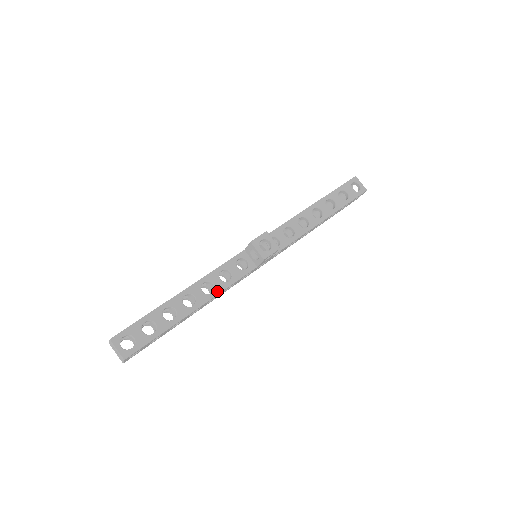
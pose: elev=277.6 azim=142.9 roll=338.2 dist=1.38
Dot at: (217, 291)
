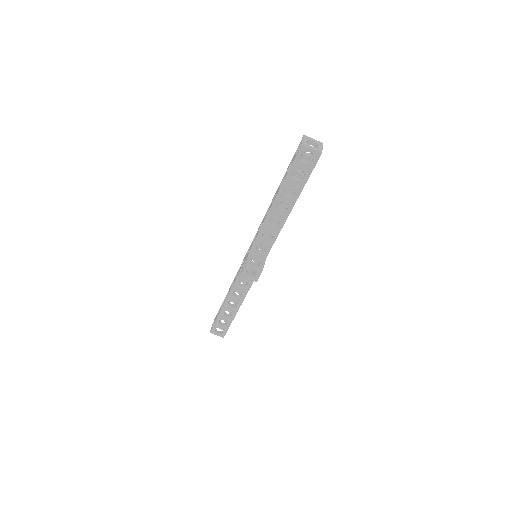
Dot at: (244, 294)
